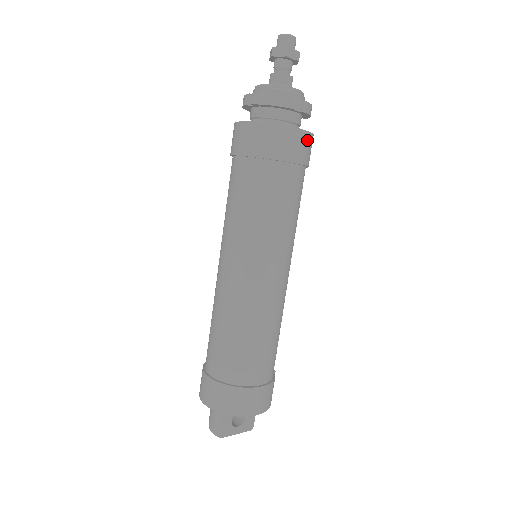
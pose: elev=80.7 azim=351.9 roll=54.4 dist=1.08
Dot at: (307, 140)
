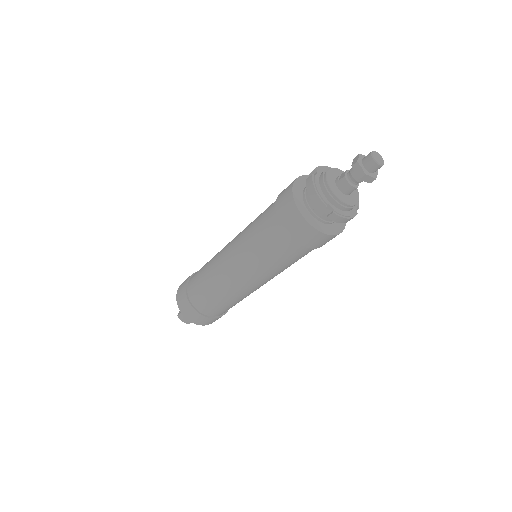
Dot at: occluded
